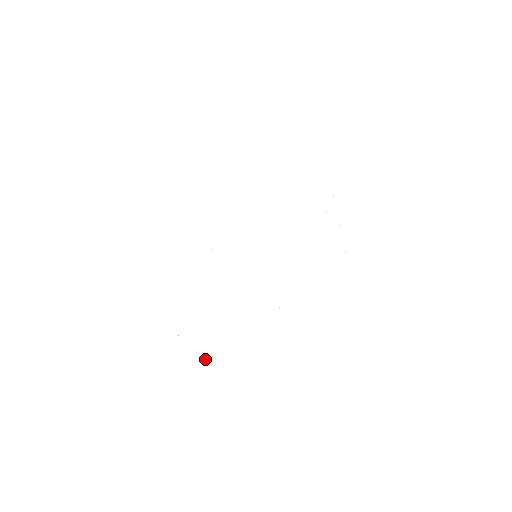
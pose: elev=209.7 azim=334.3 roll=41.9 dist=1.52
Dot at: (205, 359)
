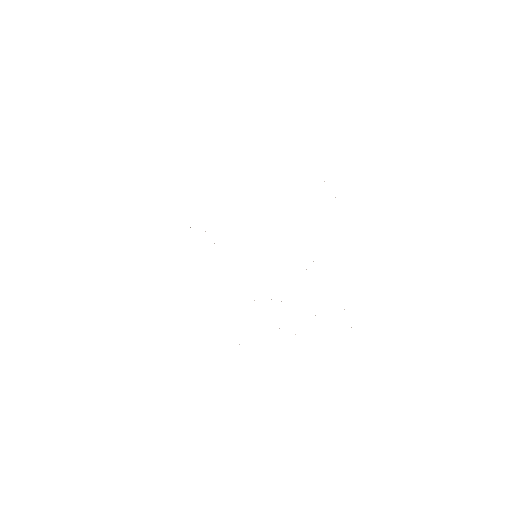
Dot at: occluded
